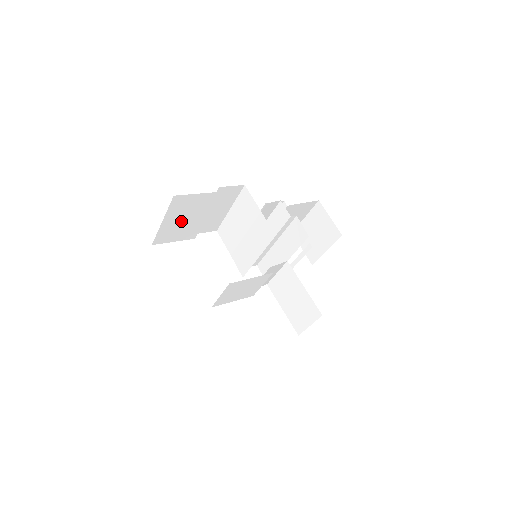
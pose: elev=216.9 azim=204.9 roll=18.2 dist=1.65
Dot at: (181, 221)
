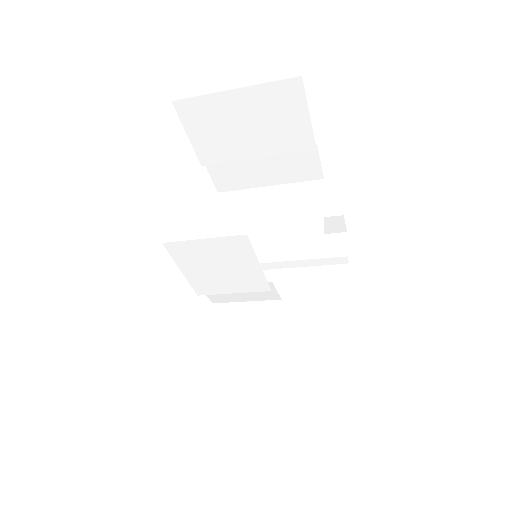
Dot at: (240, 121)
